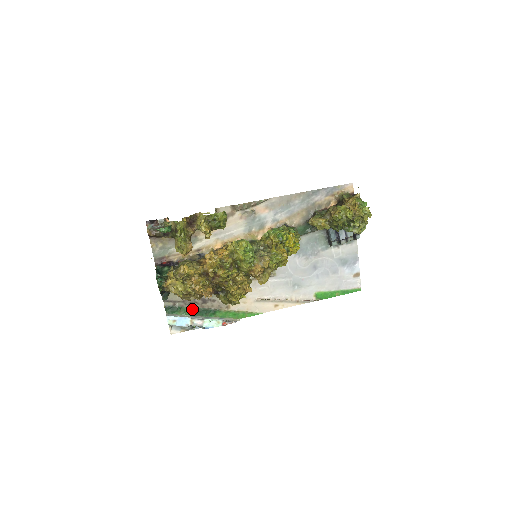
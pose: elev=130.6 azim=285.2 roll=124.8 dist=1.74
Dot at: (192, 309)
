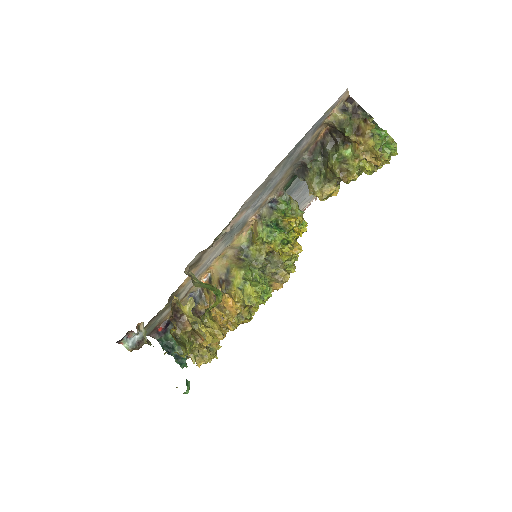
Dot at: occluded
